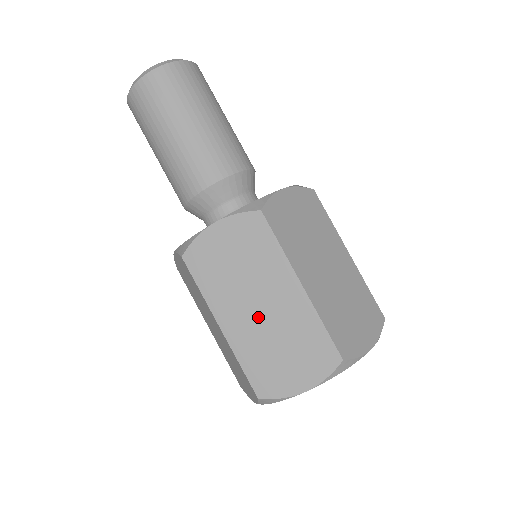
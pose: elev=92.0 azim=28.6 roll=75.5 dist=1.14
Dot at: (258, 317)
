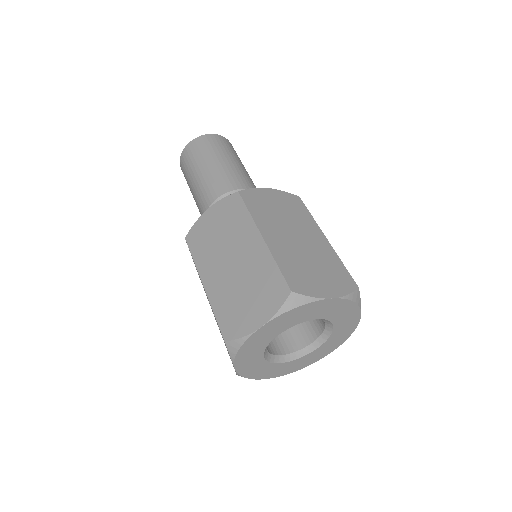
Dot at: (294, 242)
